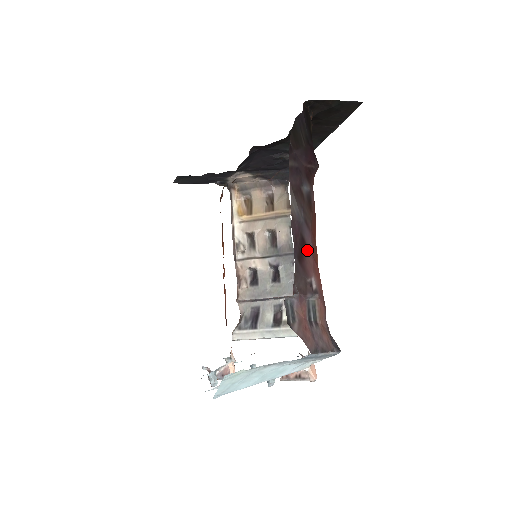
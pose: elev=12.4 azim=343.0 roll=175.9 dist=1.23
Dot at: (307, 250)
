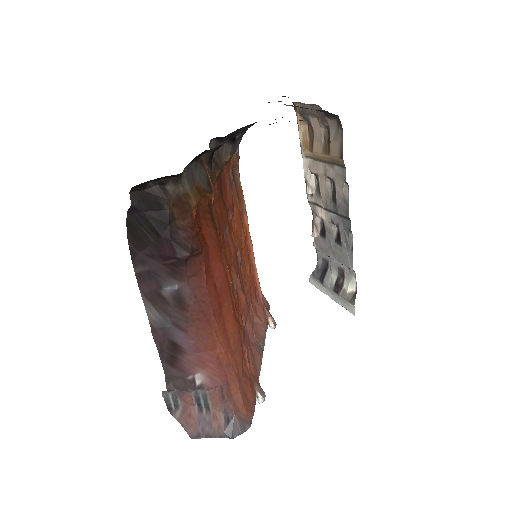
Dot at: (184, 351)
